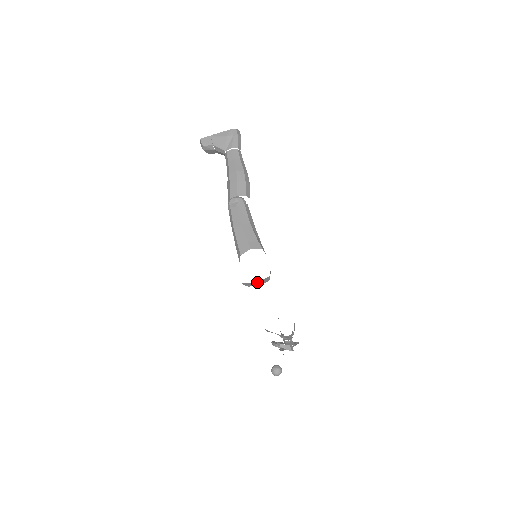
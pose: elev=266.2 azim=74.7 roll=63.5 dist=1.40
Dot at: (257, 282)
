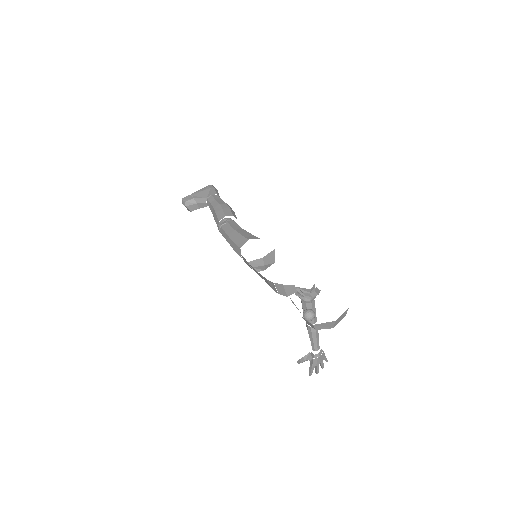
Dot at: (263, 257)
